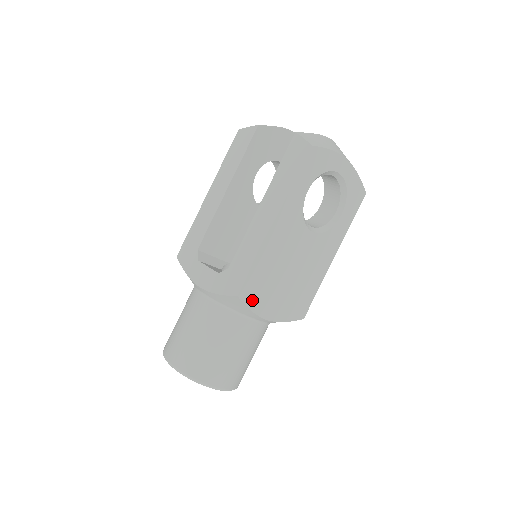
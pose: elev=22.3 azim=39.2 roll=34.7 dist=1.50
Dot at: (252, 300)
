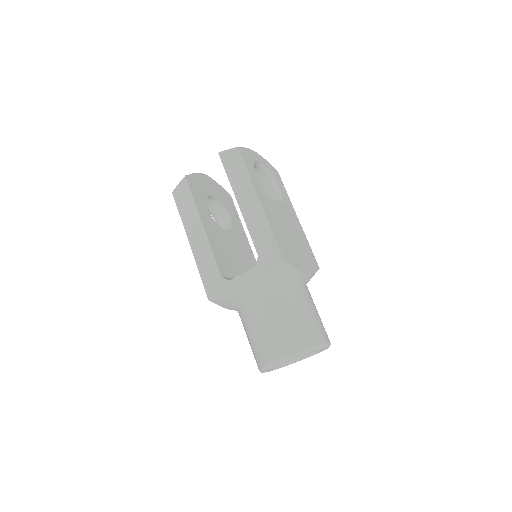
Dot at: (291, 261)
